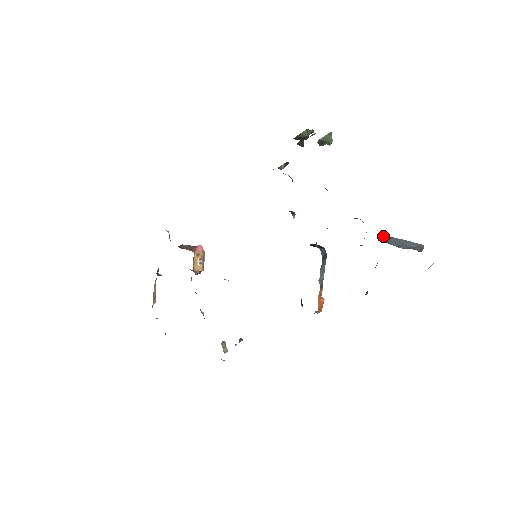
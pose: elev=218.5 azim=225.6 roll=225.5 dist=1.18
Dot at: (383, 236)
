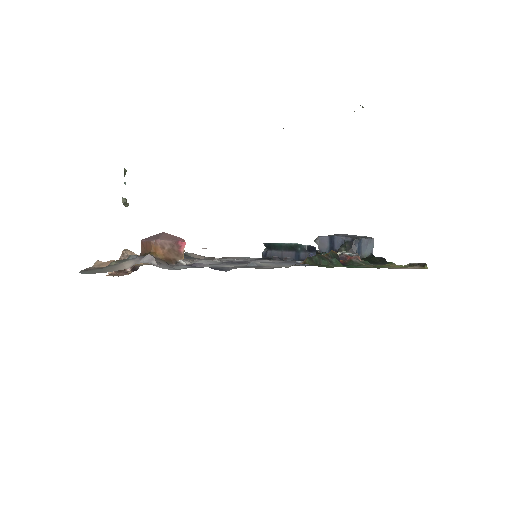
Dot at: (357, 240)
